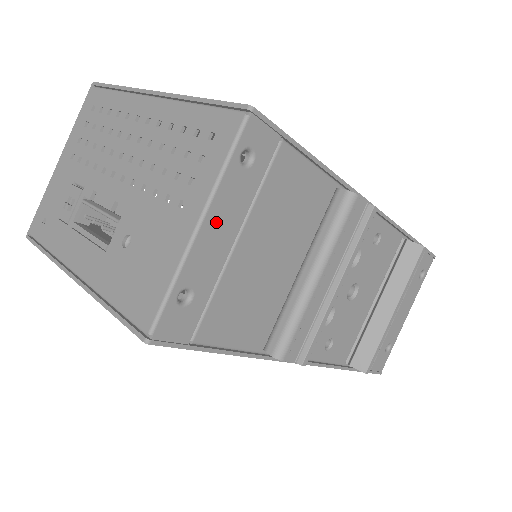
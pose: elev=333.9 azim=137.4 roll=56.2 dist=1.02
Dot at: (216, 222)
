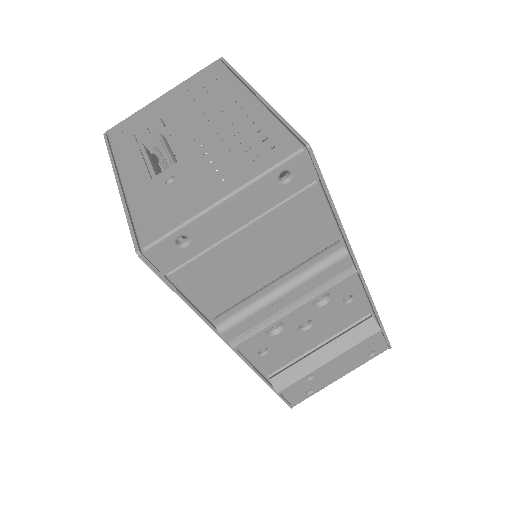
Dot at: (236, 206)
